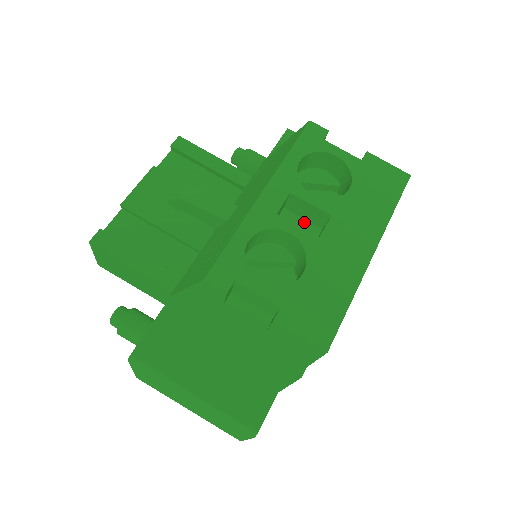
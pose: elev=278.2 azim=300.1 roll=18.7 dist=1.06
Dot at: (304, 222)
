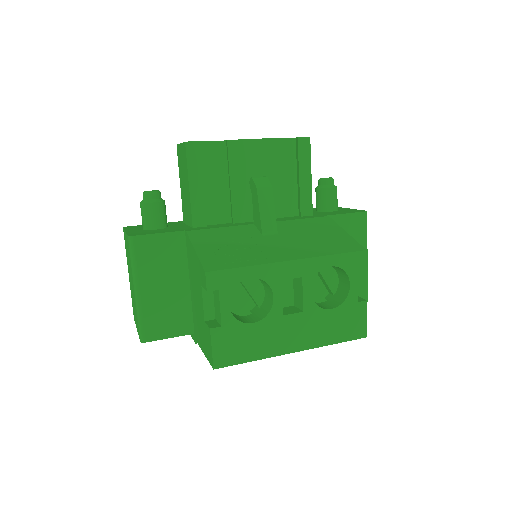
Dot at: (291, 292)
